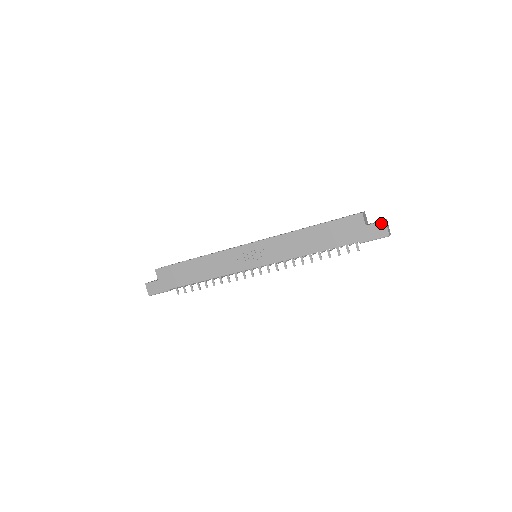
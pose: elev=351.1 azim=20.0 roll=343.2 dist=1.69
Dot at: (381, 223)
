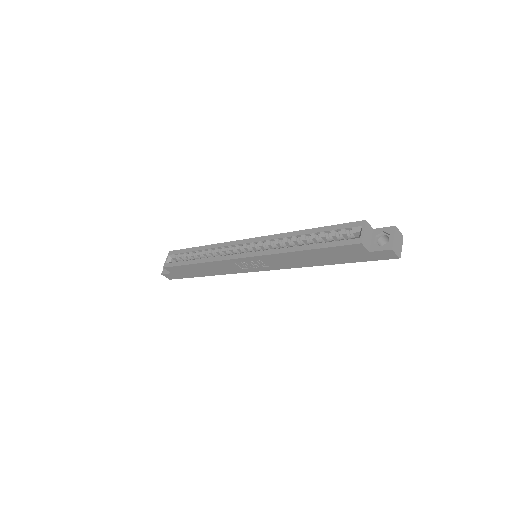
Dot at: (387, 251)
